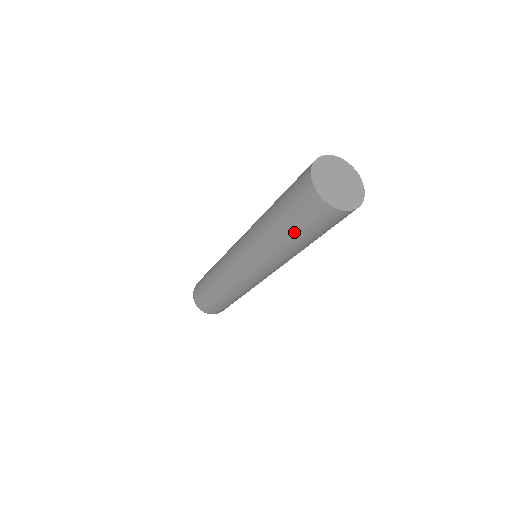
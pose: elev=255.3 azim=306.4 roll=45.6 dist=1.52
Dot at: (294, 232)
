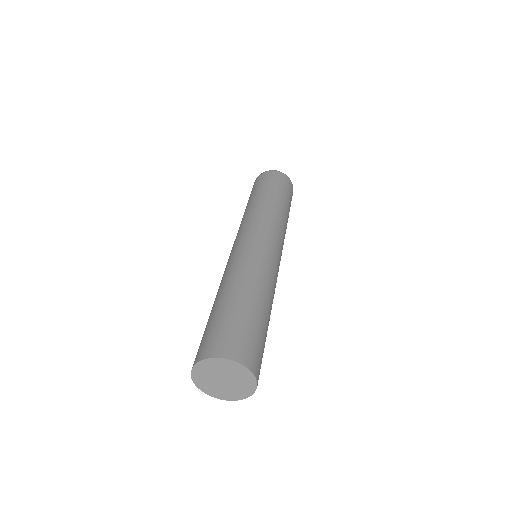
Dot at: occluded
